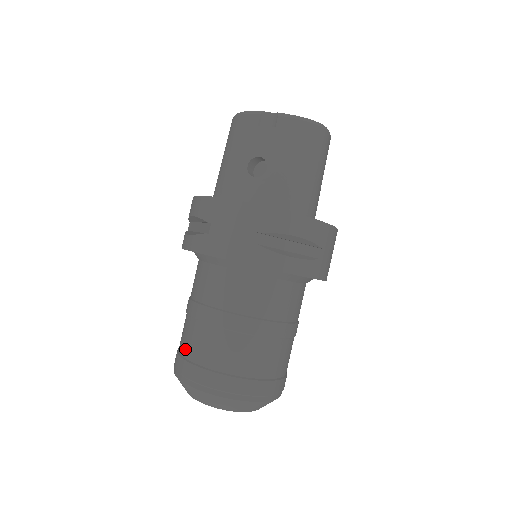
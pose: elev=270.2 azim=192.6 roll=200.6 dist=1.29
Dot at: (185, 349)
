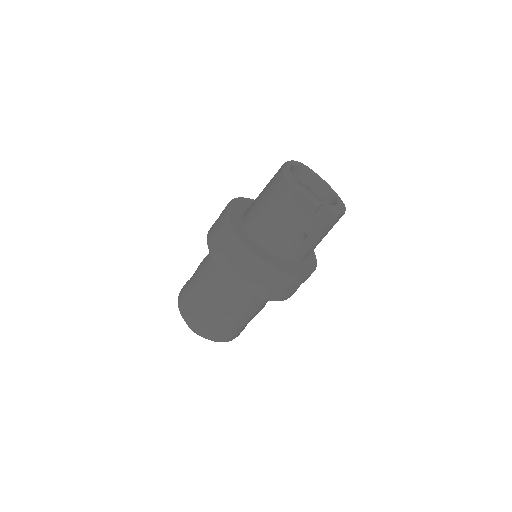
Dot at: (205, 320)
